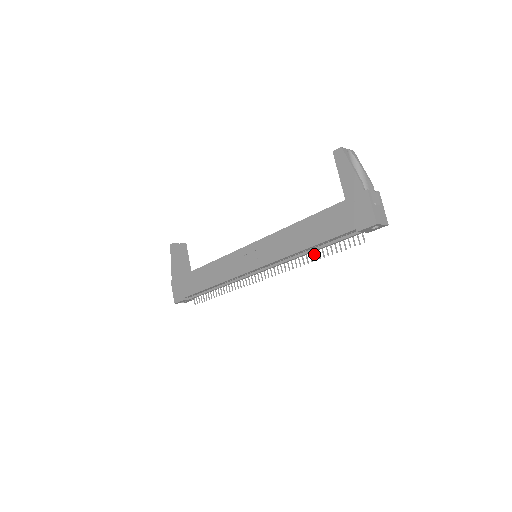
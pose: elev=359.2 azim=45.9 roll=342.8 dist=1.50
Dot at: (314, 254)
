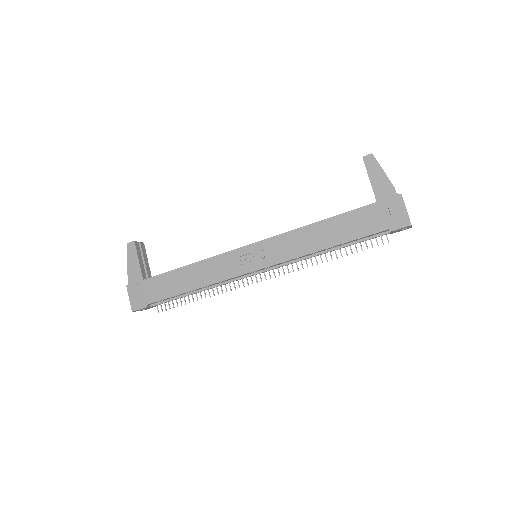
Dot at: (330, 254)
